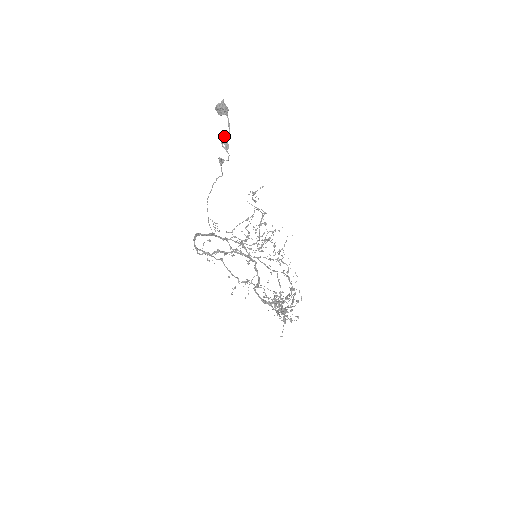
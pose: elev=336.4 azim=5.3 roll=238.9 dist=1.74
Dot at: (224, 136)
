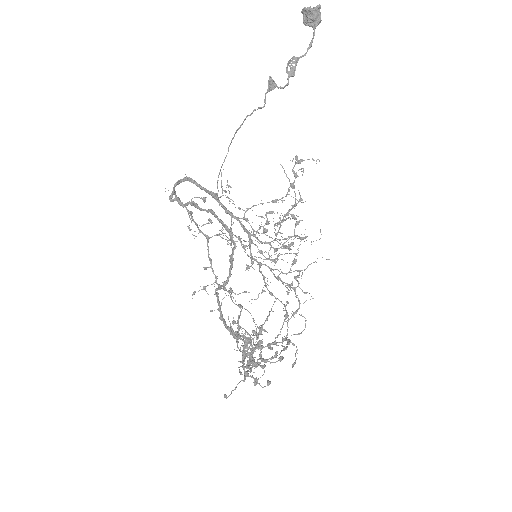
Dot at: occluded
